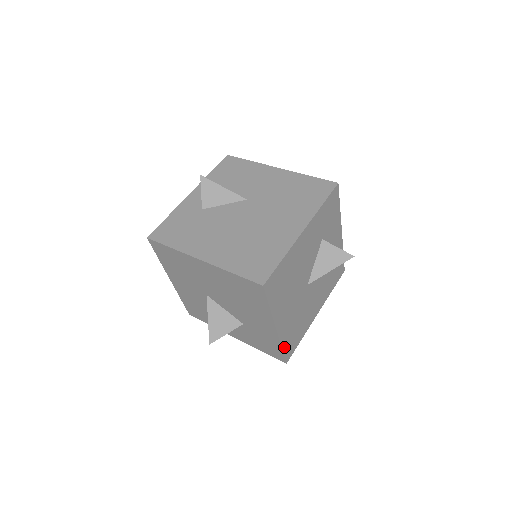
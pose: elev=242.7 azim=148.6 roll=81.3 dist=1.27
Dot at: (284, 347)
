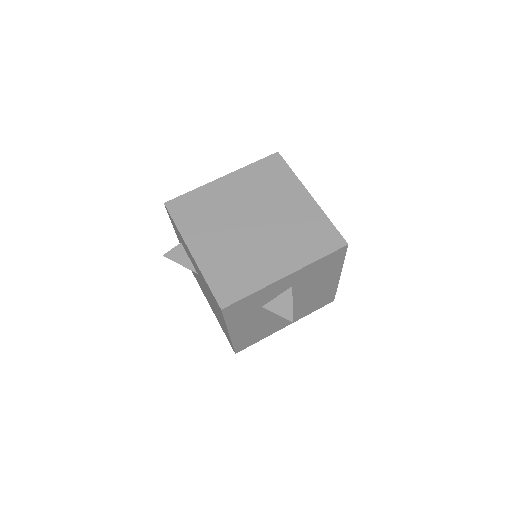
Dot at: (314, 310)
